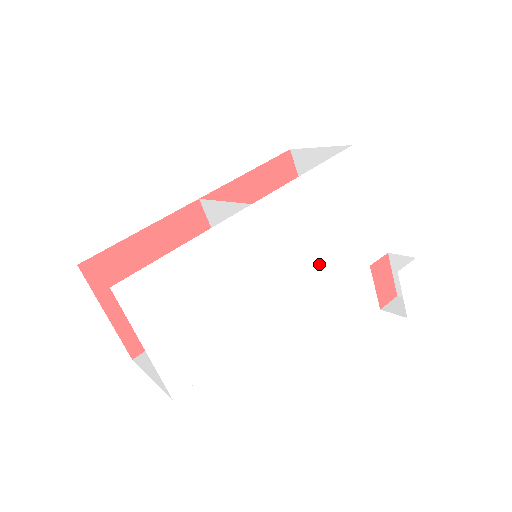
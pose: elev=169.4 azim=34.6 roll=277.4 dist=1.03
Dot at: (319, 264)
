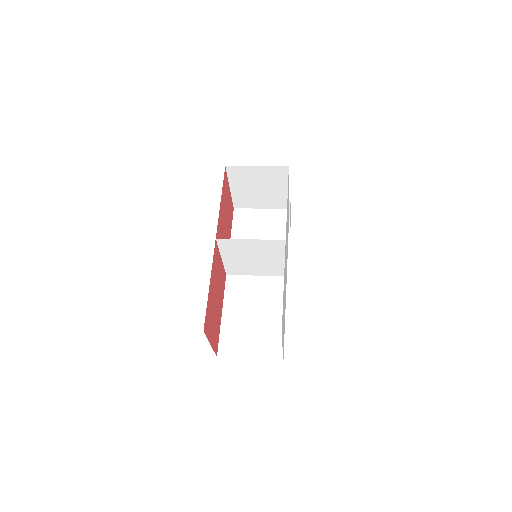
Dot at: (287, 243)
